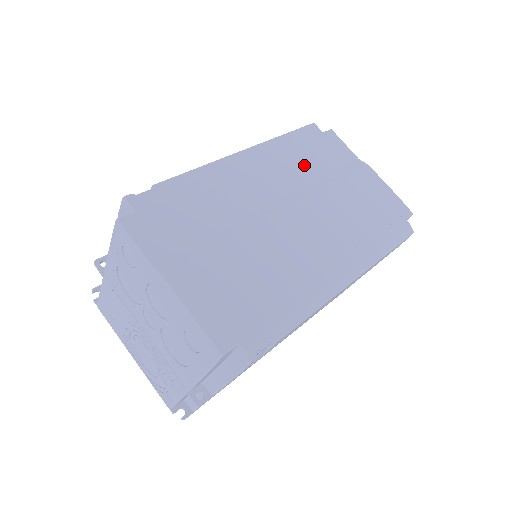
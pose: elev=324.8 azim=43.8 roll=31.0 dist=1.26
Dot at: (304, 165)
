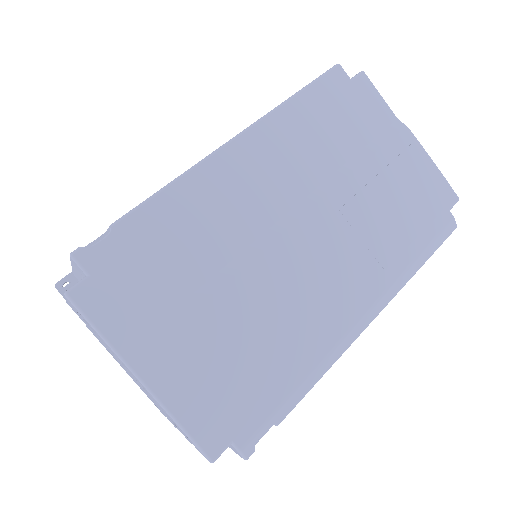
Dot at: (322, 145)
